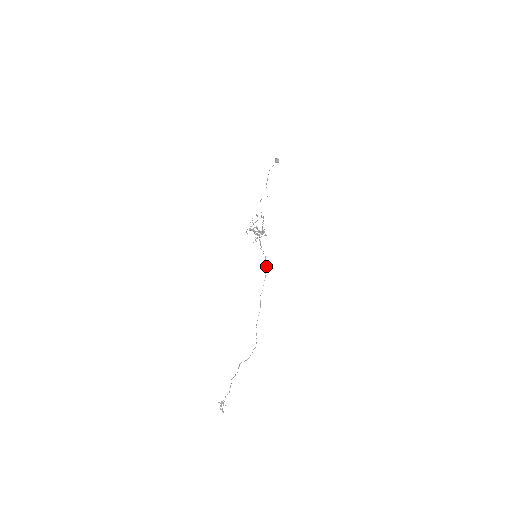
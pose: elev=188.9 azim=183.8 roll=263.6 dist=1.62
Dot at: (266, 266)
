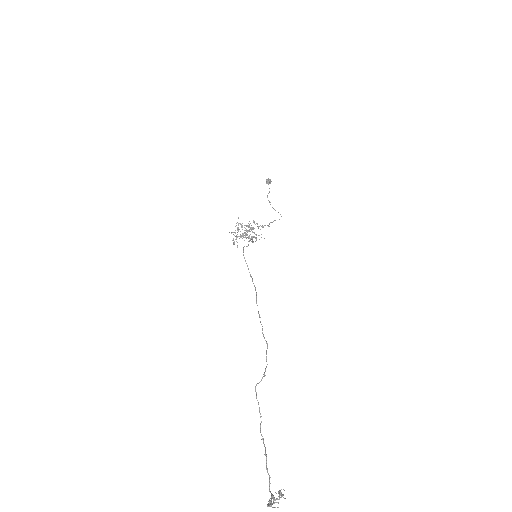
Dot at: occluded
